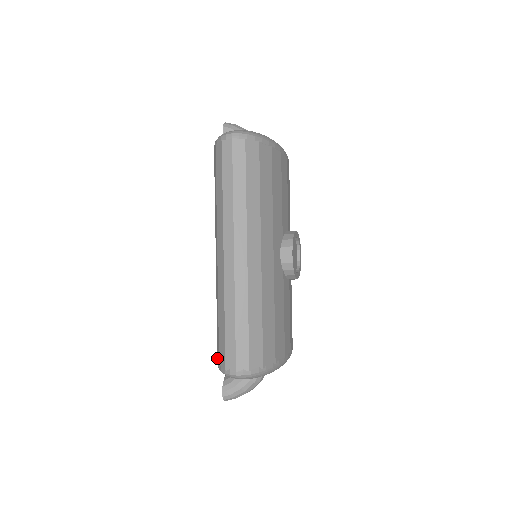
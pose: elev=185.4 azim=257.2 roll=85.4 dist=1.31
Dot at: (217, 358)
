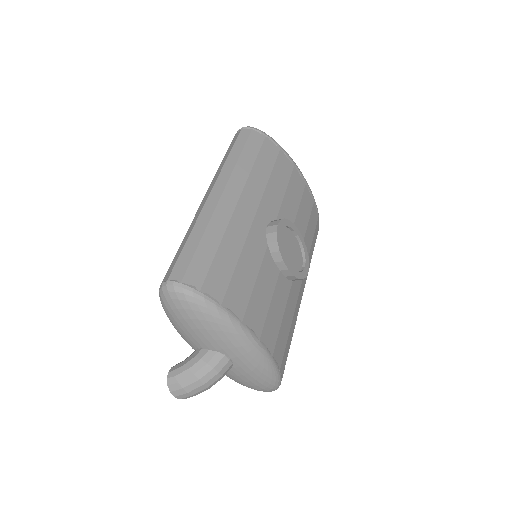
Dot at: occluded
